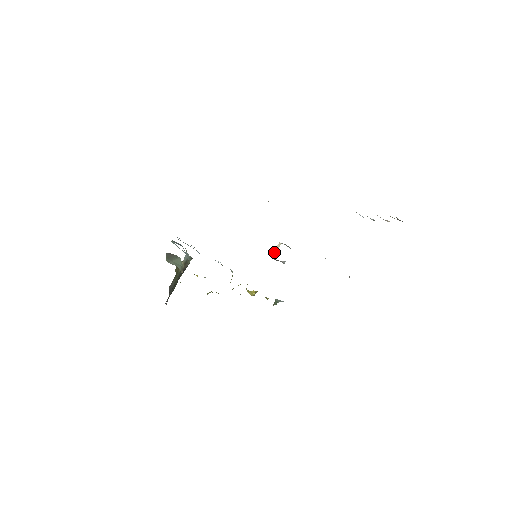
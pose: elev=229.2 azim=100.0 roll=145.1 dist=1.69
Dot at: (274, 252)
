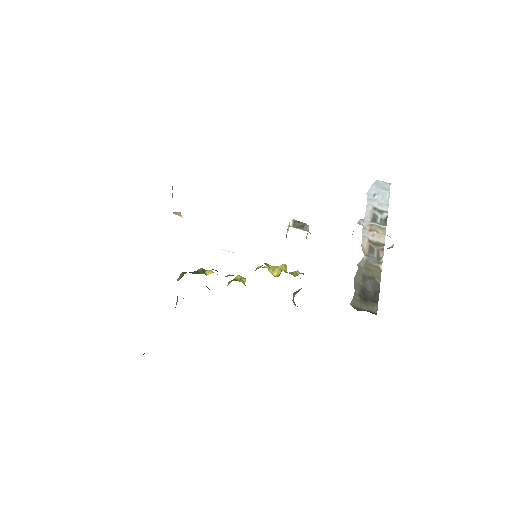
Dot at: occluded
